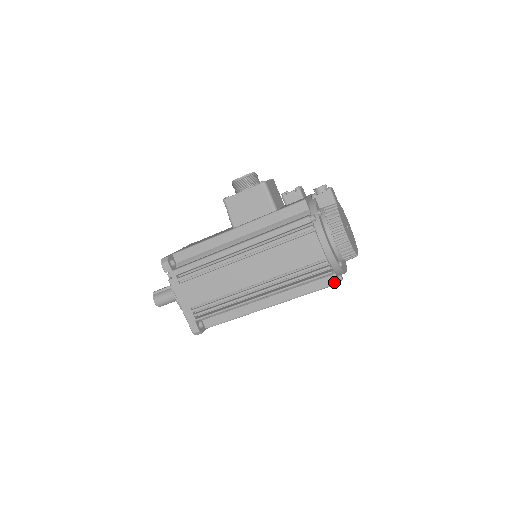
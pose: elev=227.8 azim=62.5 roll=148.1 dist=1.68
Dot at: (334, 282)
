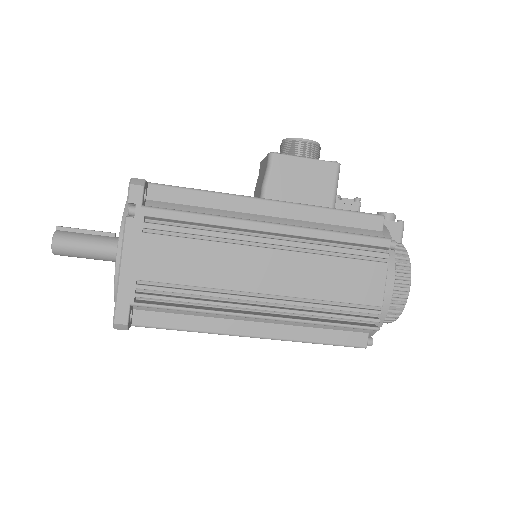
Dot at: (362, 343)
